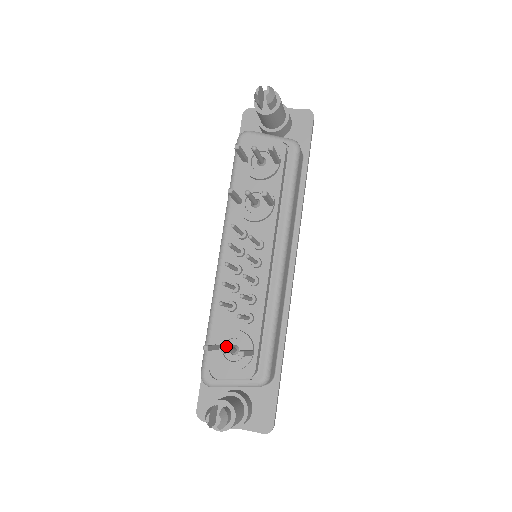
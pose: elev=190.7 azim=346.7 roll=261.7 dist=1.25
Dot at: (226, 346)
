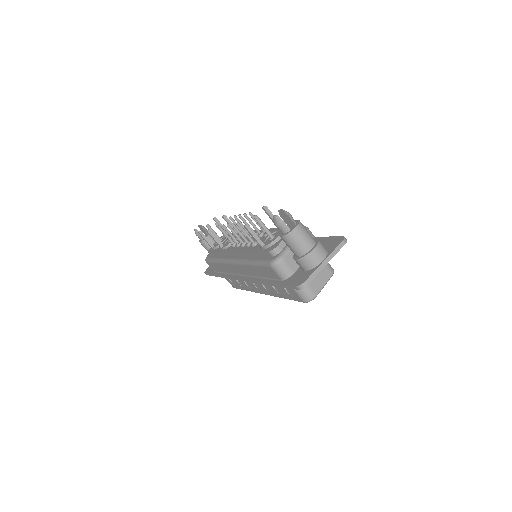
Dot at: occluded
